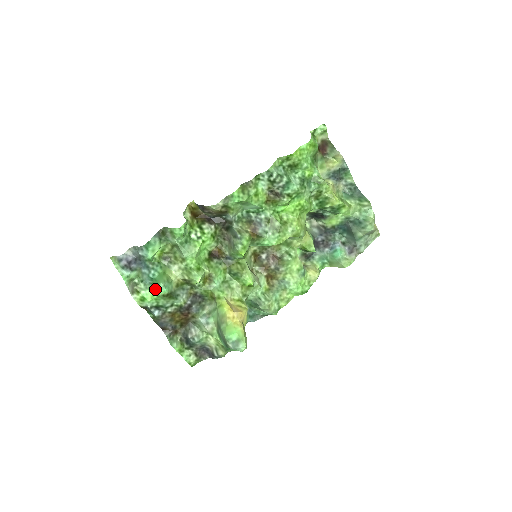
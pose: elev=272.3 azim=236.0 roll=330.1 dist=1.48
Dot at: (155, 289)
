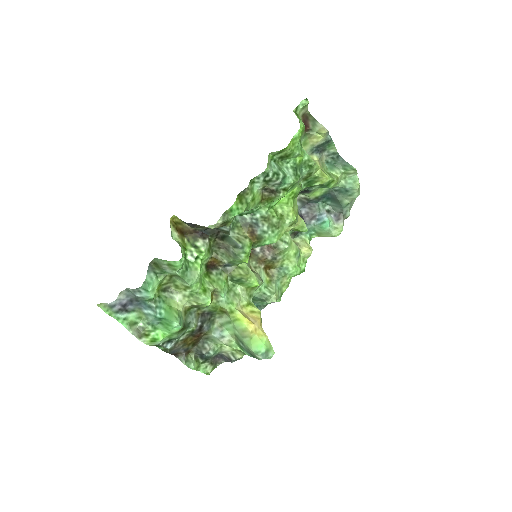
Dot at: (167, 329)
